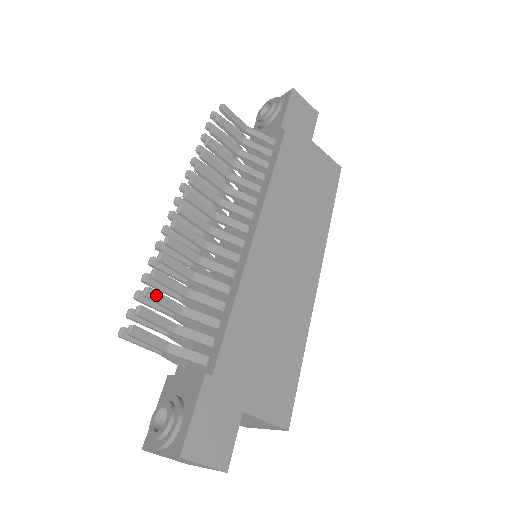
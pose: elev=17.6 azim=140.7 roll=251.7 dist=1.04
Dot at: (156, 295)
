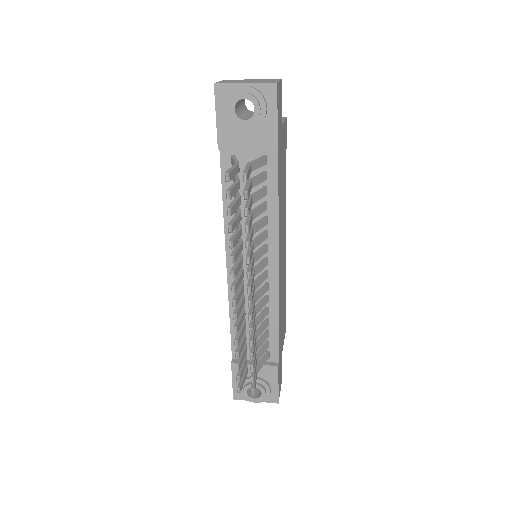
Dot at: (254, 363)
